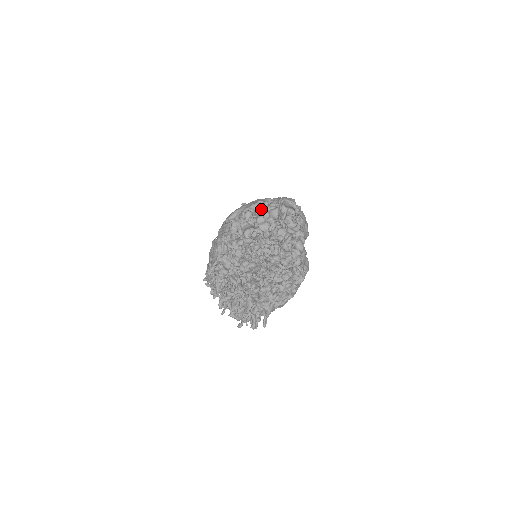
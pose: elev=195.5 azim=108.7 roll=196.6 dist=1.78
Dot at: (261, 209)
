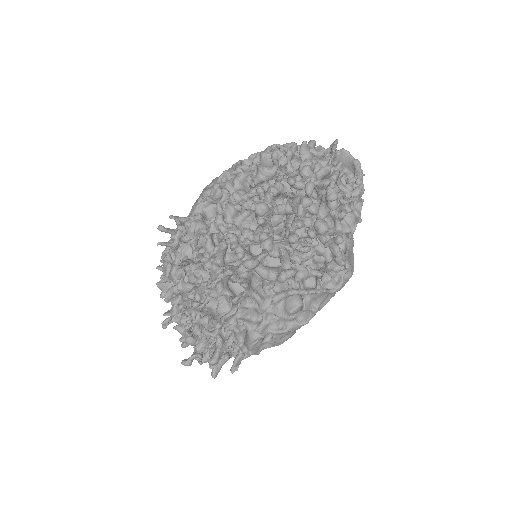
Dot at: occluded
